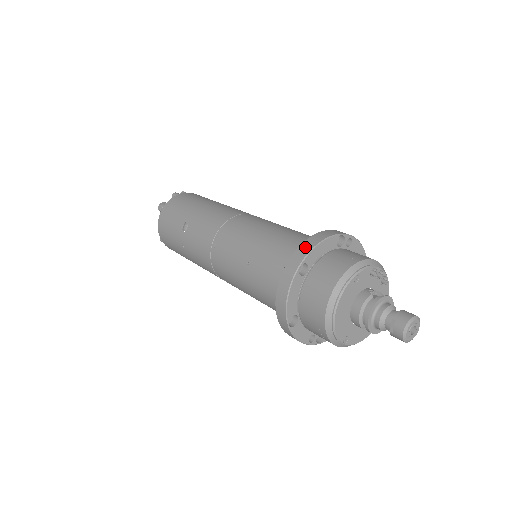
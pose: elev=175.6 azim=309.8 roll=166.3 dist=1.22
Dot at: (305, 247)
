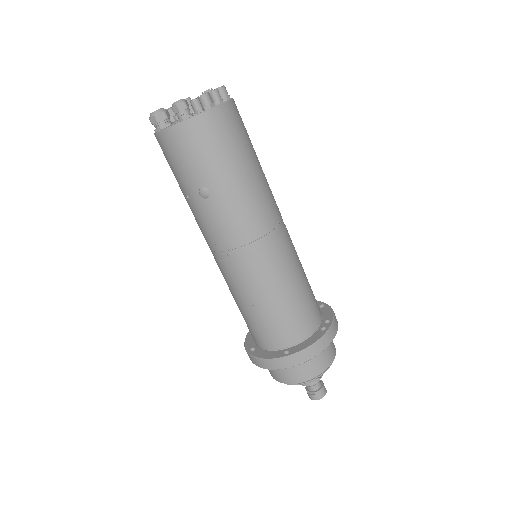
Dot at: (305, 356)
